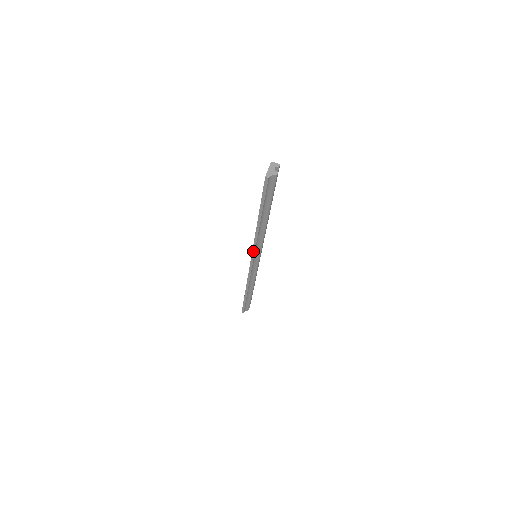
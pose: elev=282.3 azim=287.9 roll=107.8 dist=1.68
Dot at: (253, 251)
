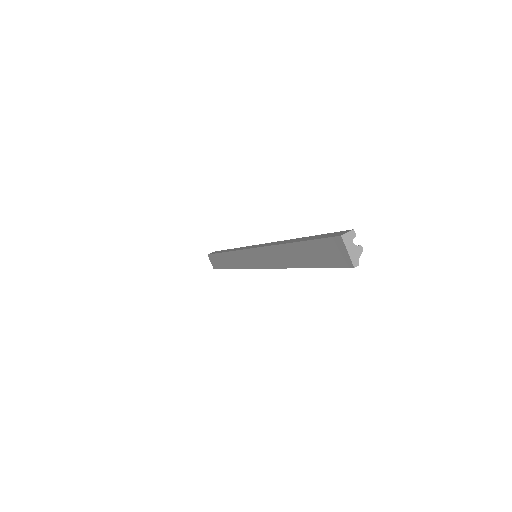
Dot at: (268, 268)
